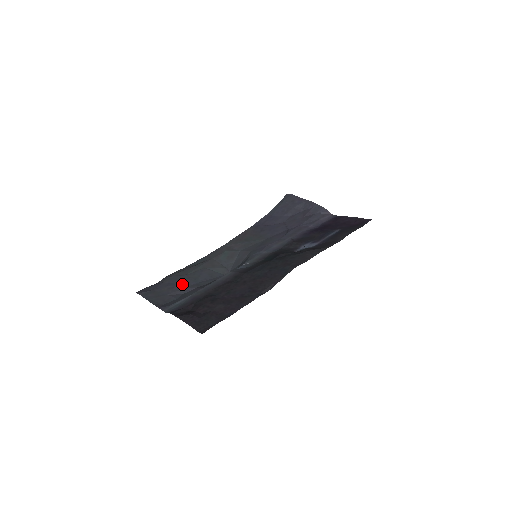
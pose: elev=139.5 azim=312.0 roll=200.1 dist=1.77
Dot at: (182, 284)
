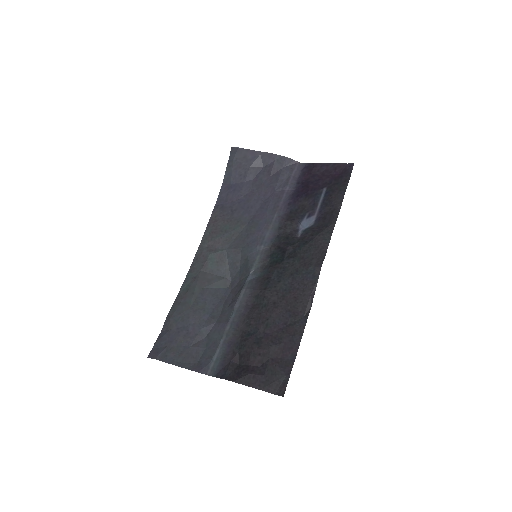
Dot at: (195, 324)
